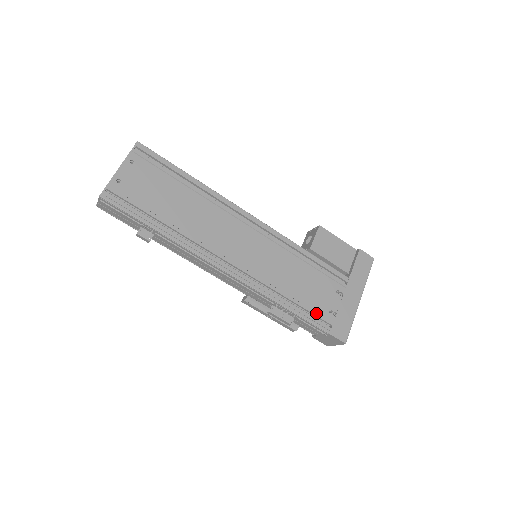
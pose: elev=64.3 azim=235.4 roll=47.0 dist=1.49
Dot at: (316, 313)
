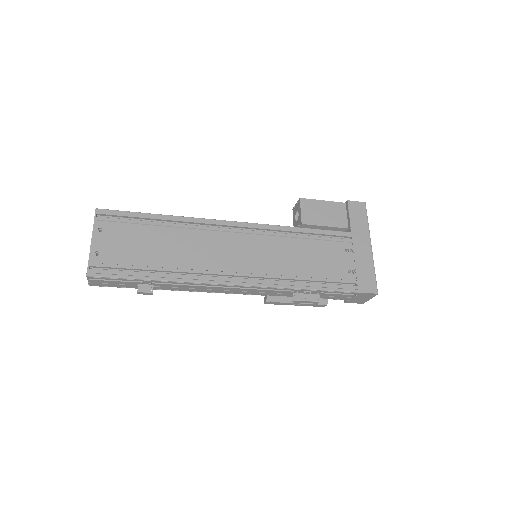
Dot at: (337, 280)
